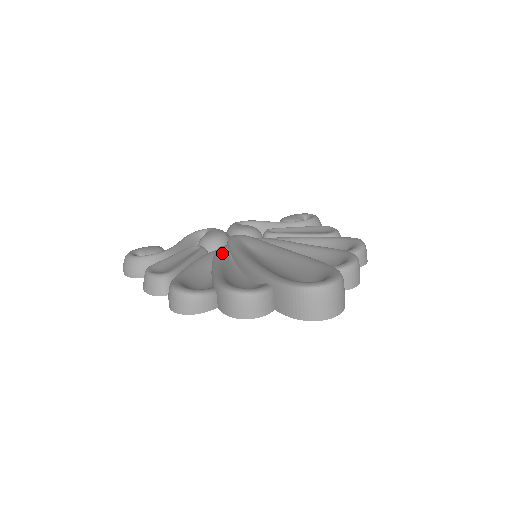
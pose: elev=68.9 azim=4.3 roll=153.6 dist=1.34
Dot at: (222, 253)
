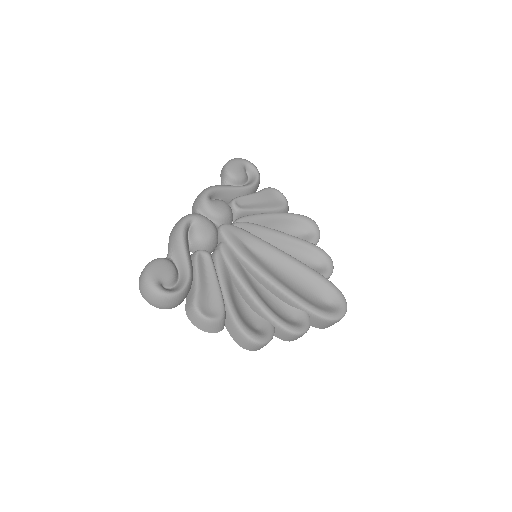
Dot at: (235, 263)
